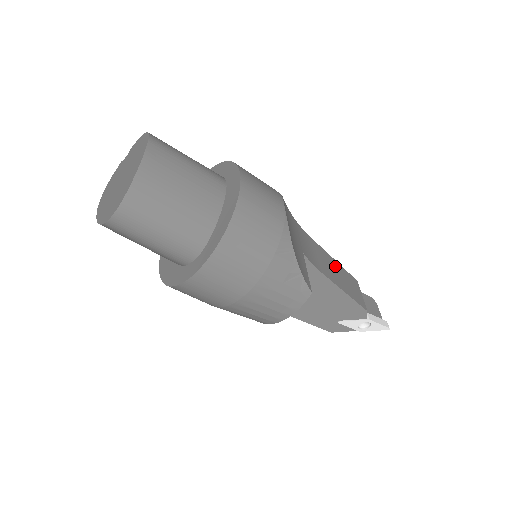
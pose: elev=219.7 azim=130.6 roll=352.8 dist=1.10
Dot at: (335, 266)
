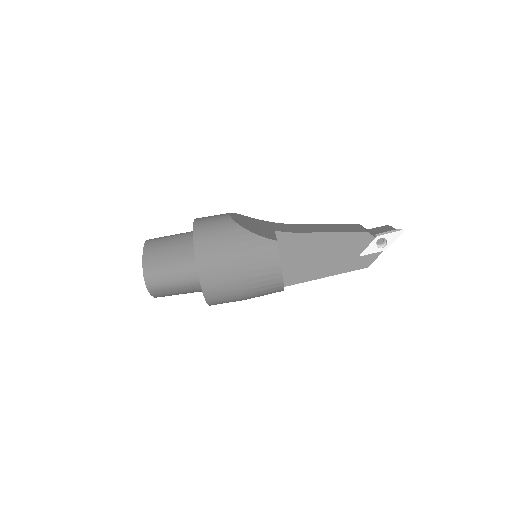
Dot at: (324, 226)
